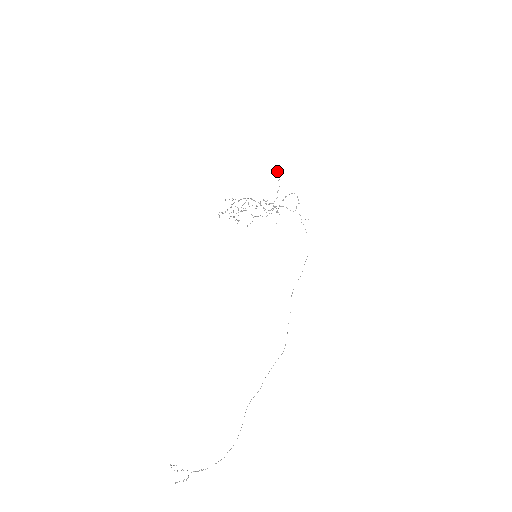
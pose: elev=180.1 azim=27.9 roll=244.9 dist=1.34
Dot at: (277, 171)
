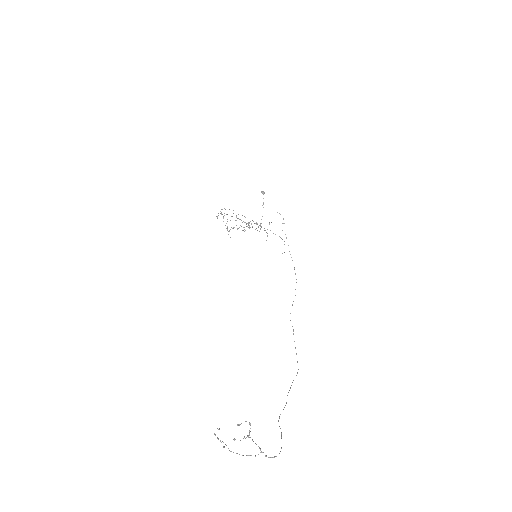
Dot at: (263, 191)
